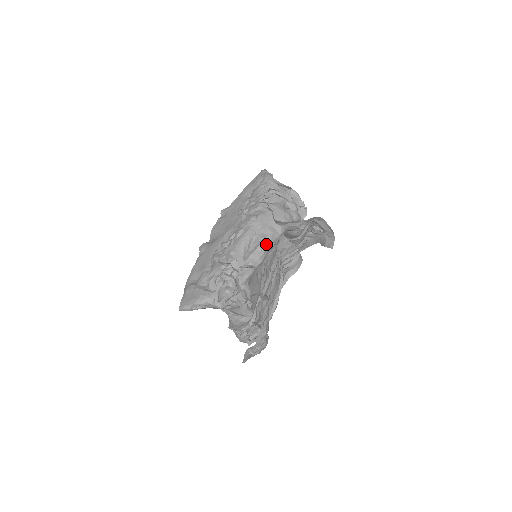
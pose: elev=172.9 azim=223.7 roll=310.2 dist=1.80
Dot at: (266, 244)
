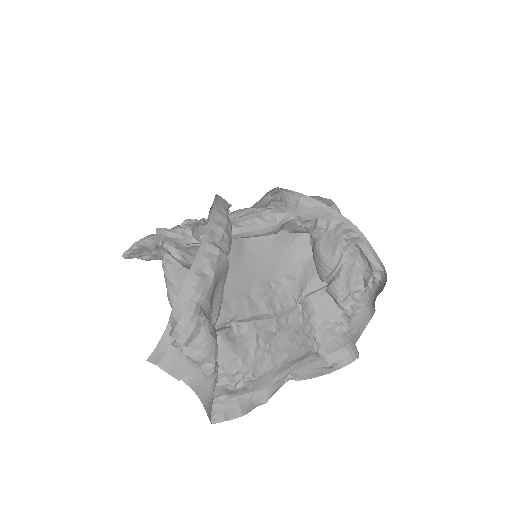
Dot at: (259, 214)
